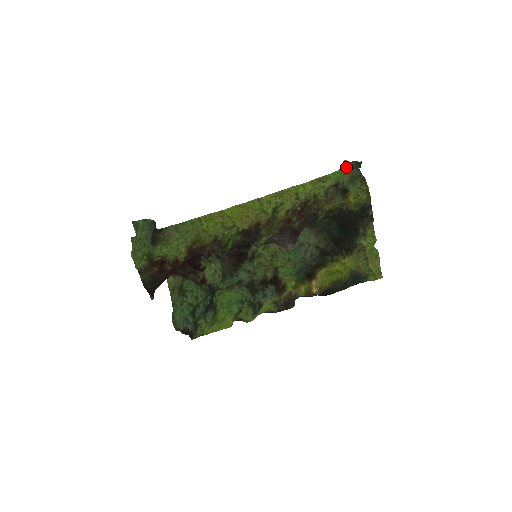
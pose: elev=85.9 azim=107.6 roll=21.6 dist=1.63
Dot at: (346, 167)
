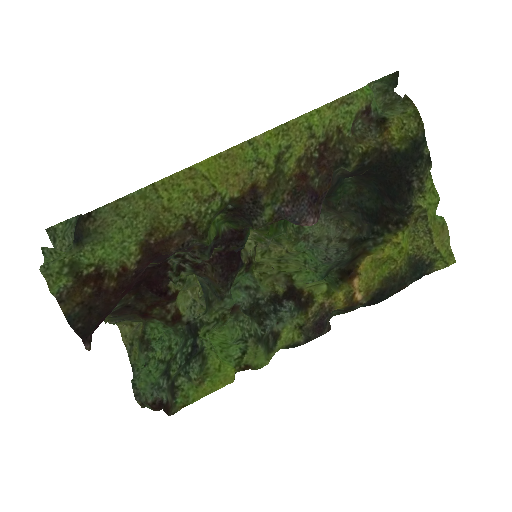
Dot at: occluded
